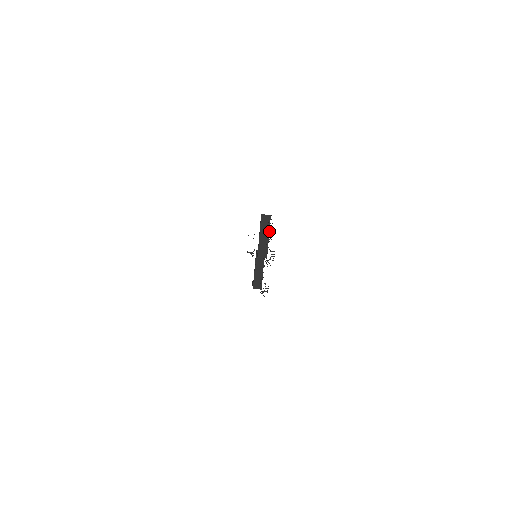
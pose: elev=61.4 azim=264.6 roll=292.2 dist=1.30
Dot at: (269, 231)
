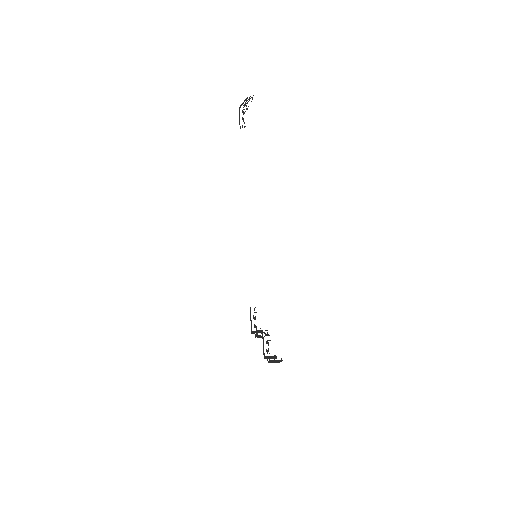
Dot at: (277, 362)
